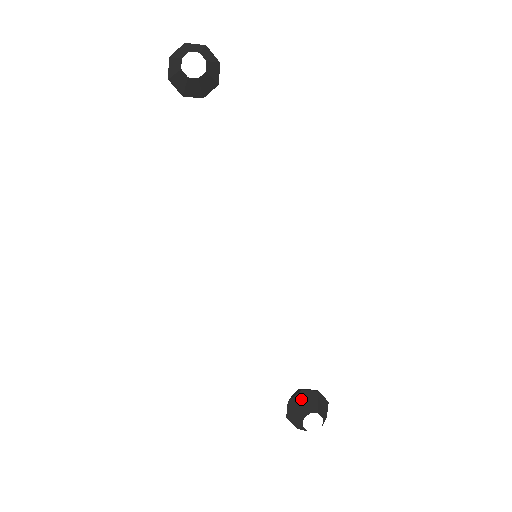
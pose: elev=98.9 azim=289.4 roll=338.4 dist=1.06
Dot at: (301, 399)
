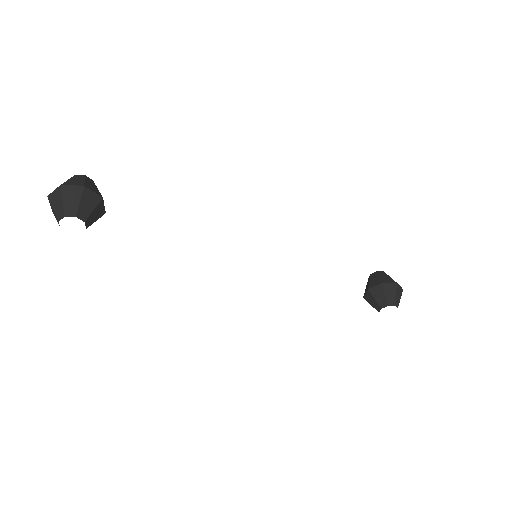
Dot at: (371, 297)
